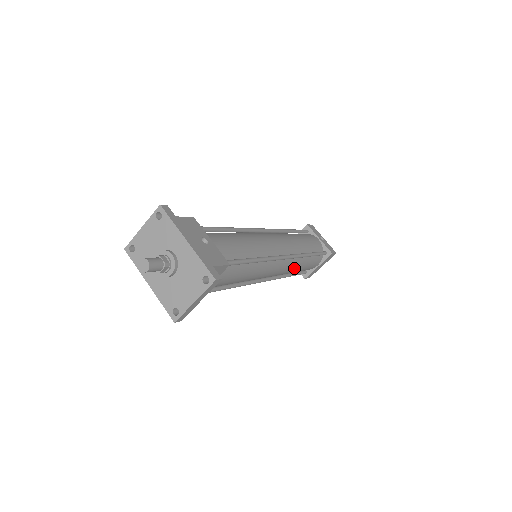
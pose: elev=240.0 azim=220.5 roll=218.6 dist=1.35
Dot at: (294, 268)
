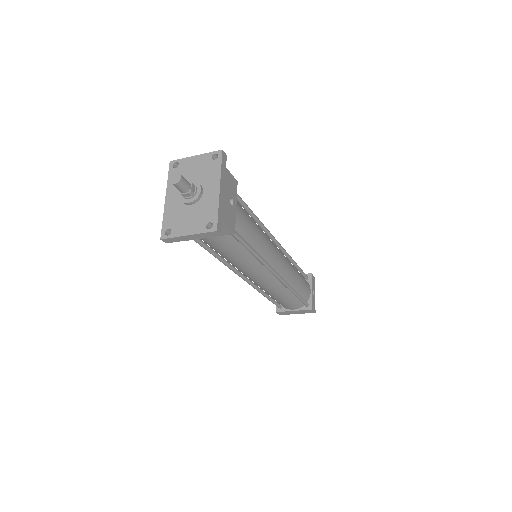
Dot at: (276, 292)
